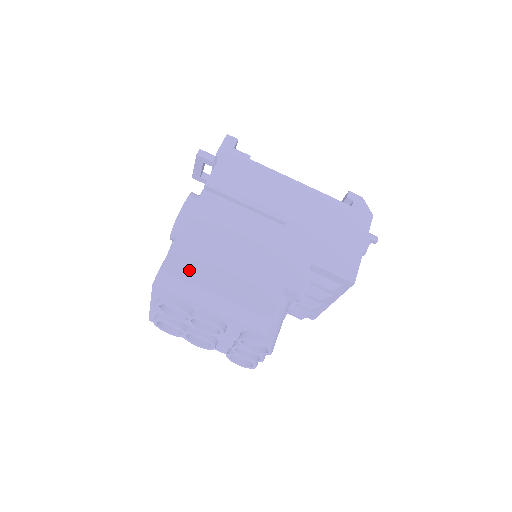
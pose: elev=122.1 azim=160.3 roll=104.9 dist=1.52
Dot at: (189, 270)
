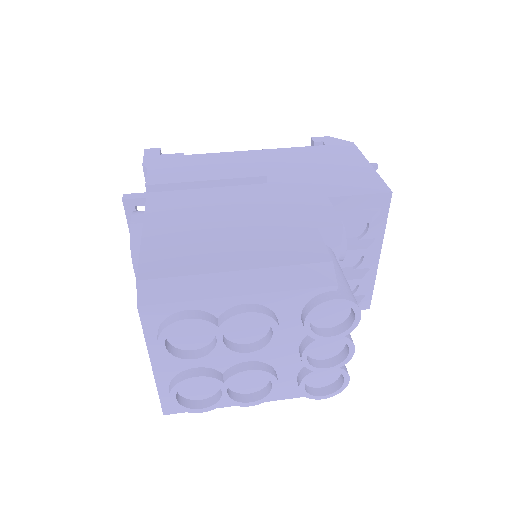
Dot at: (180, 264)
